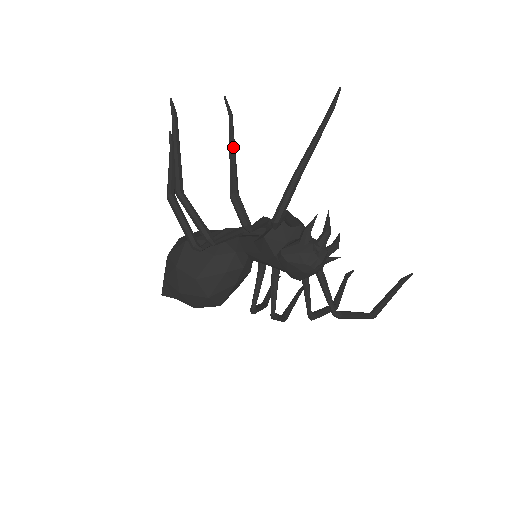
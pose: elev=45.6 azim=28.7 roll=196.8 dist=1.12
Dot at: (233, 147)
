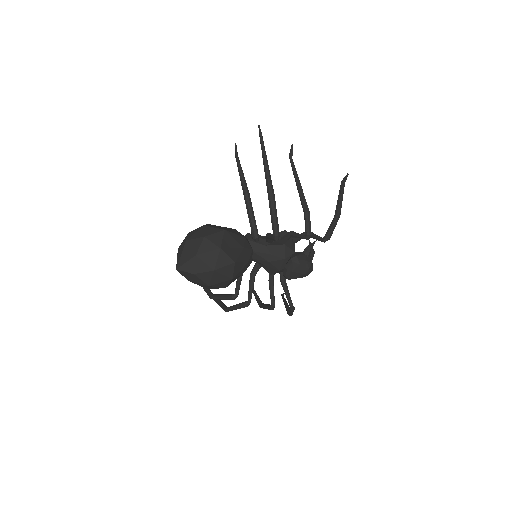
Dot at: occluded
